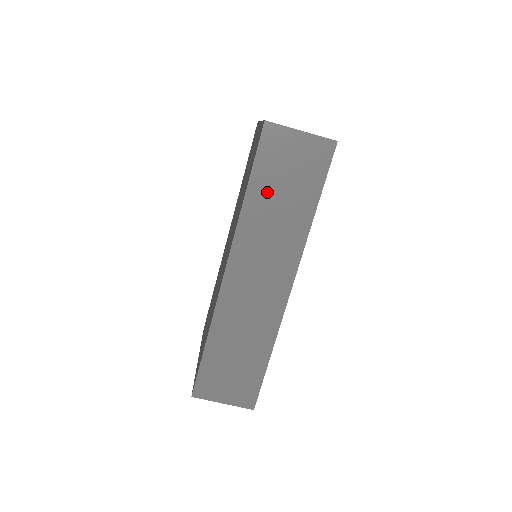
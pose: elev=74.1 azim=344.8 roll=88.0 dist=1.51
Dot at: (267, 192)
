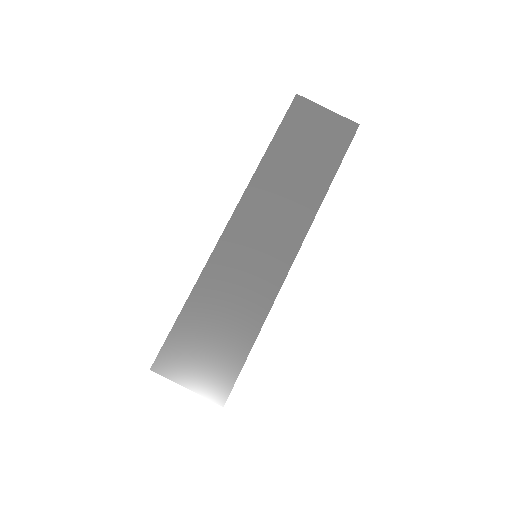
Dot at: (288, 153)
